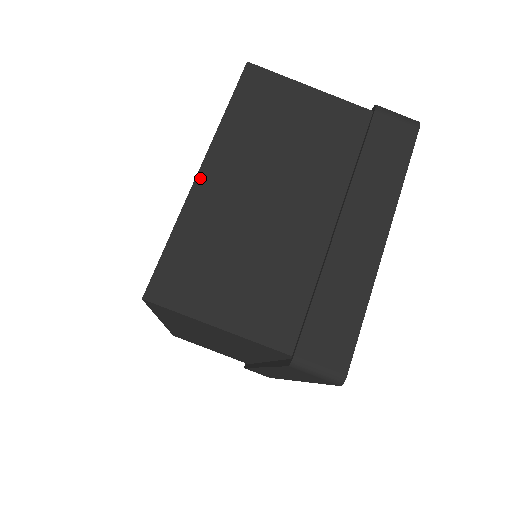
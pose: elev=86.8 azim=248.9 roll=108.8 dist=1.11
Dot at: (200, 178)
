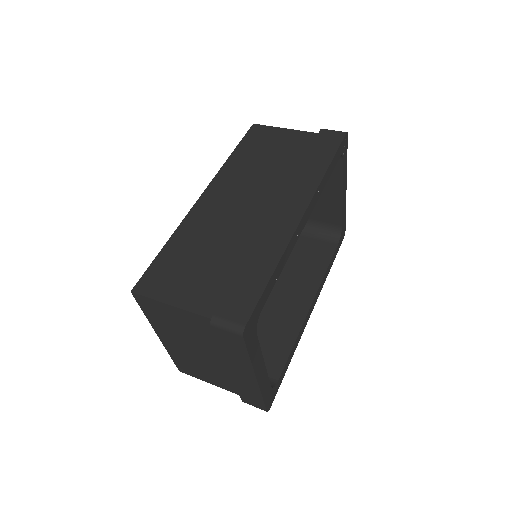
Dot at: occluded
